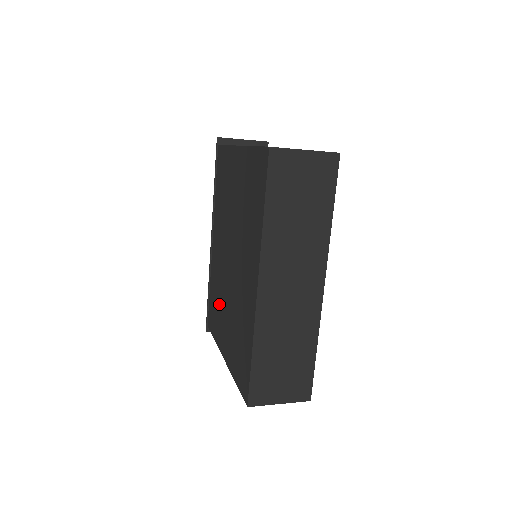
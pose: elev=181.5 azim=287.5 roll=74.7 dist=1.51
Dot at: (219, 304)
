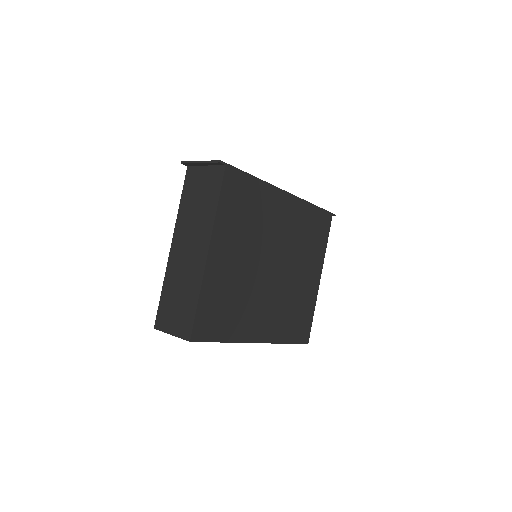
Dot at: occluded
